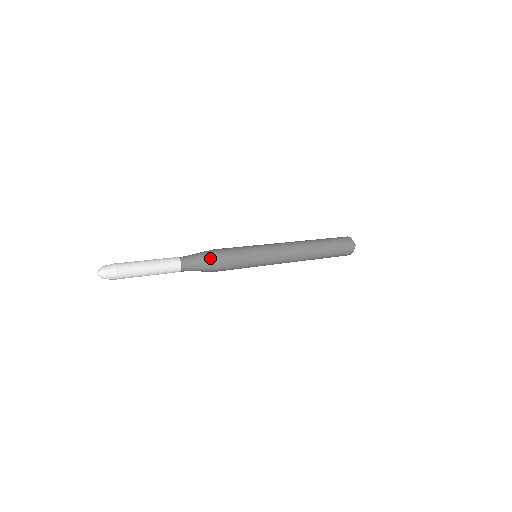
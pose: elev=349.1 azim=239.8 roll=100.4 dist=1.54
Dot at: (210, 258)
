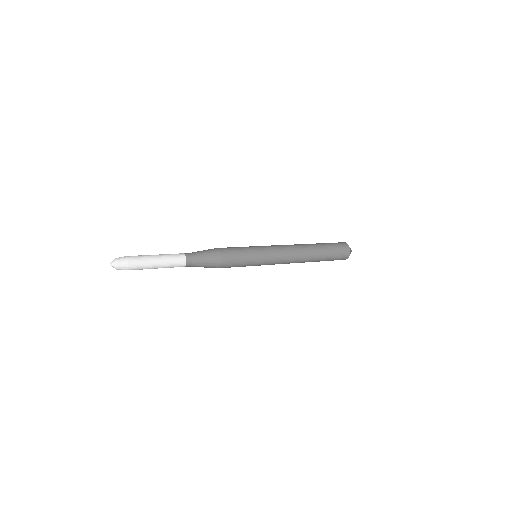
Dot at: (213, 259)
